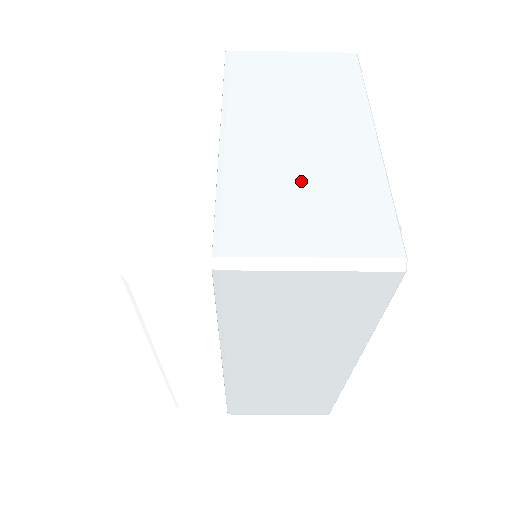
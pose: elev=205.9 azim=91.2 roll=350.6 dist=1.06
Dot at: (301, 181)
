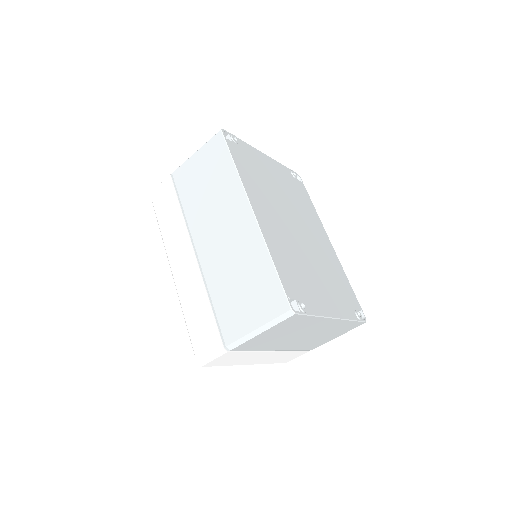
Dot at: occluded
